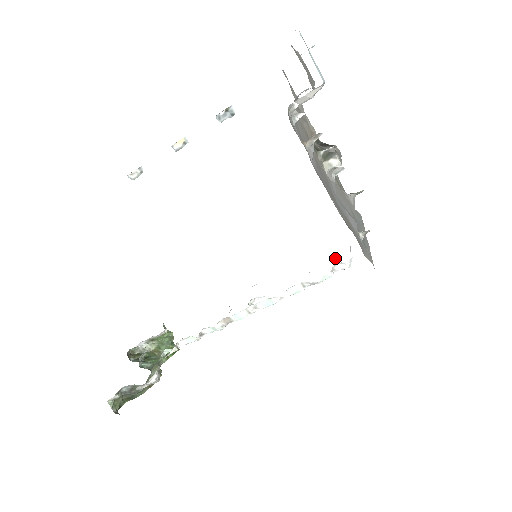
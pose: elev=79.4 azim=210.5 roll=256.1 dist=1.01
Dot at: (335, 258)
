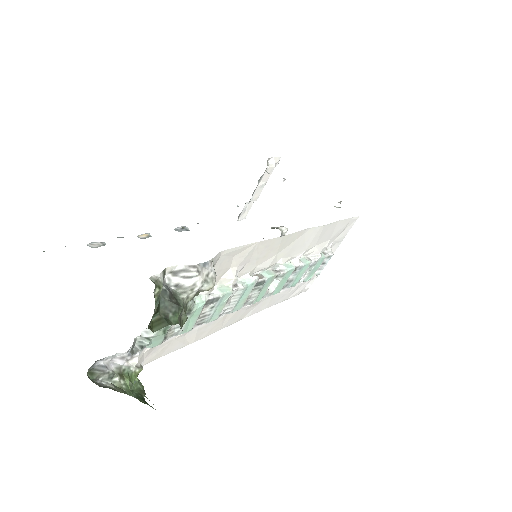
Dot at: occluded
